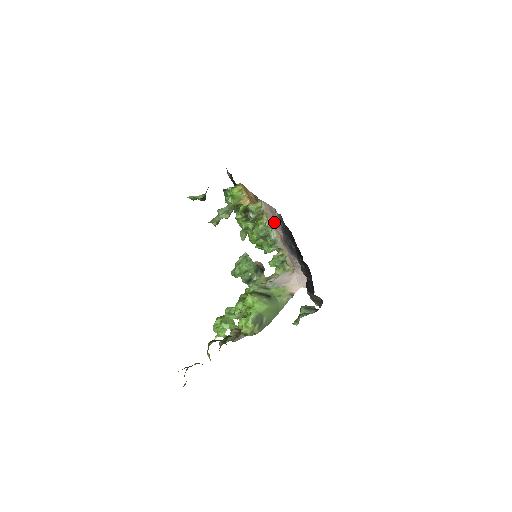
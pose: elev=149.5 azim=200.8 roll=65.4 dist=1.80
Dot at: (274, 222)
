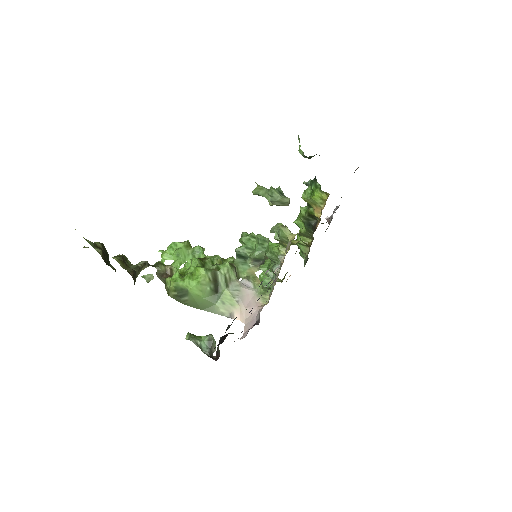
Dot at: occluded
